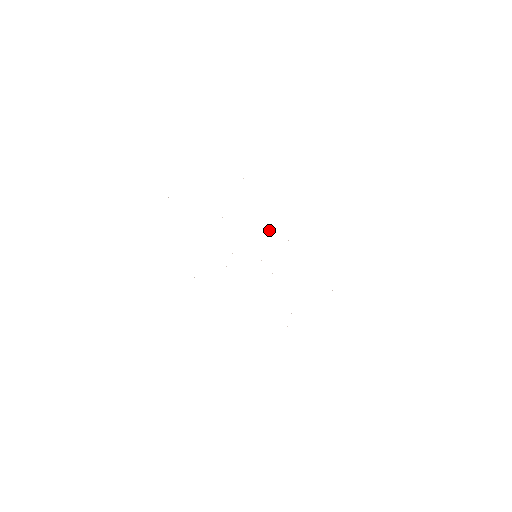
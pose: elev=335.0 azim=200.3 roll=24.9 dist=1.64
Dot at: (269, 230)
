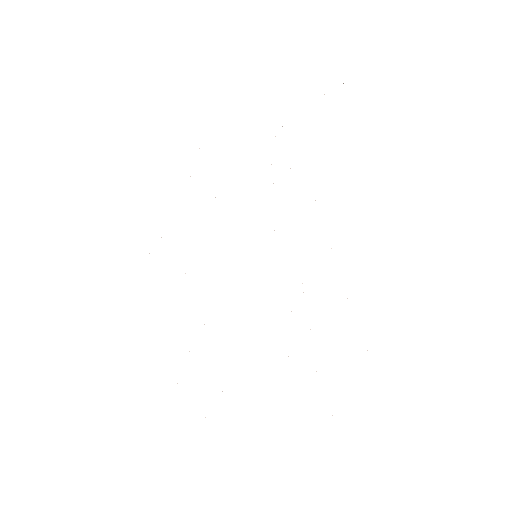
Dot at: occluded
